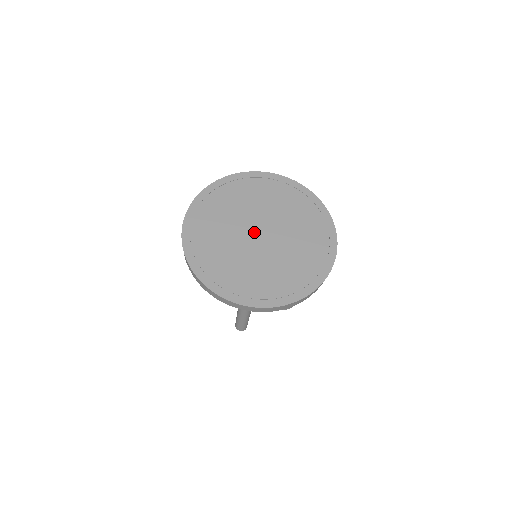
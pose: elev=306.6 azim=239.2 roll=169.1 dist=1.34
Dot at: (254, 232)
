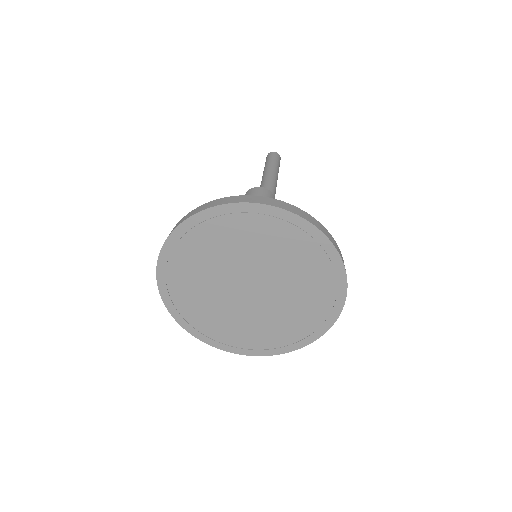
Dot at: (245, 283)
